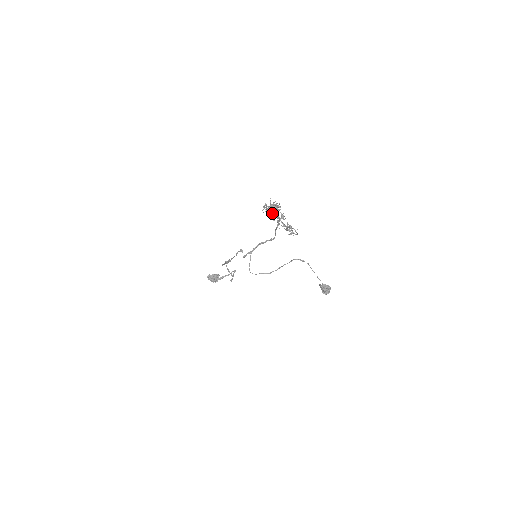
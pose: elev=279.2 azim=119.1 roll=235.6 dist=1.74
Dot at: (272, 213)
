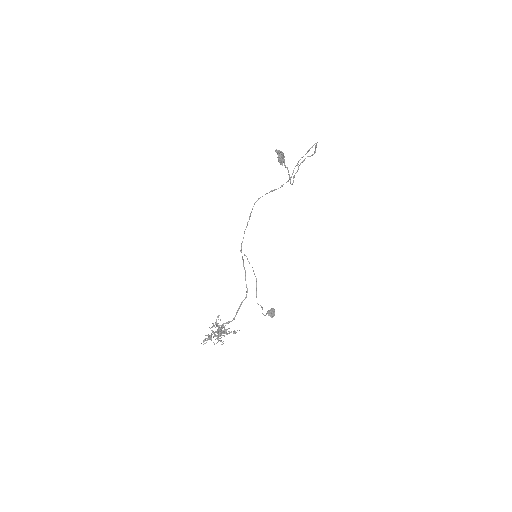
Dot at: (212, 331)
